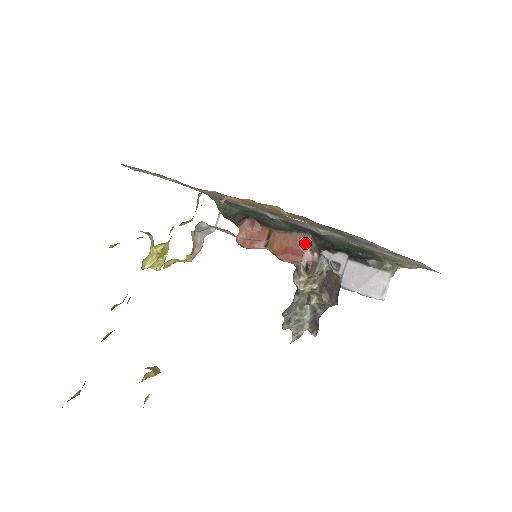
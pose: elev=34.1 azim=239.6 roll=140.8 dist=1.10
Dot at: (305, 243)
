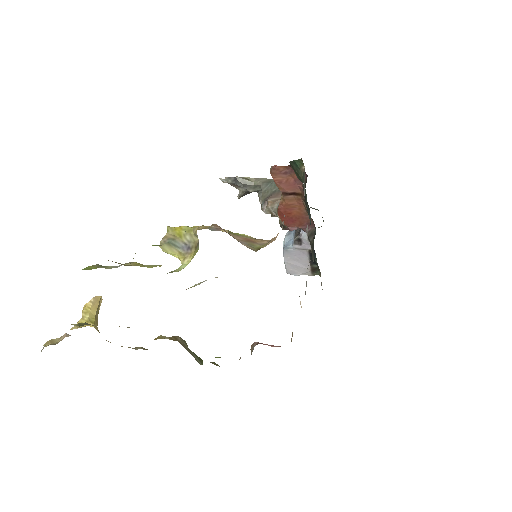
Dot at: (305, 225)
